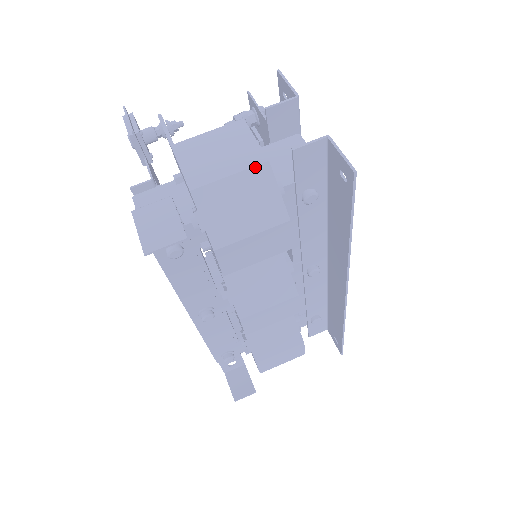
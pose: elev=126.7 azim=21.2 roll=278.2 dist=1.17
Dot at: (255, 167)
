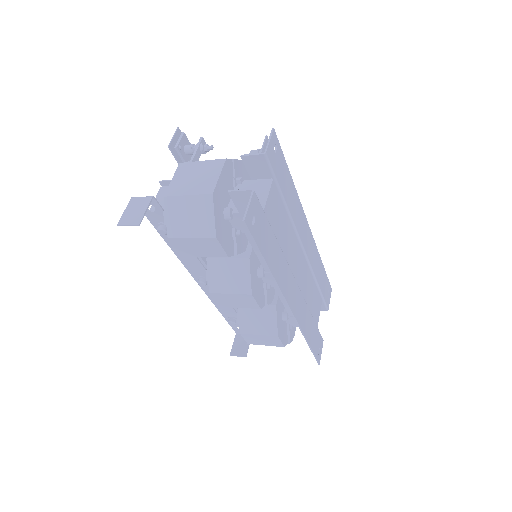
Dot at: (203, 195)
